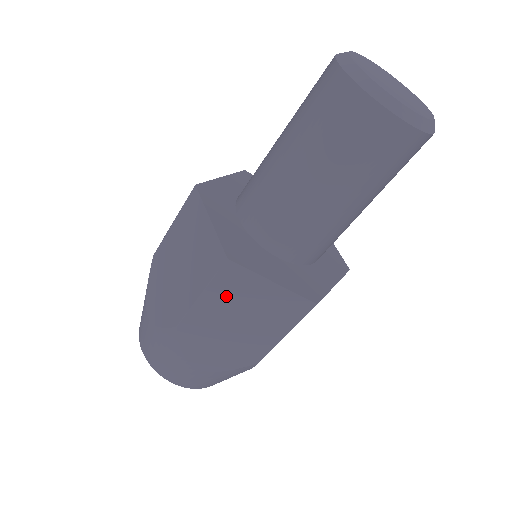
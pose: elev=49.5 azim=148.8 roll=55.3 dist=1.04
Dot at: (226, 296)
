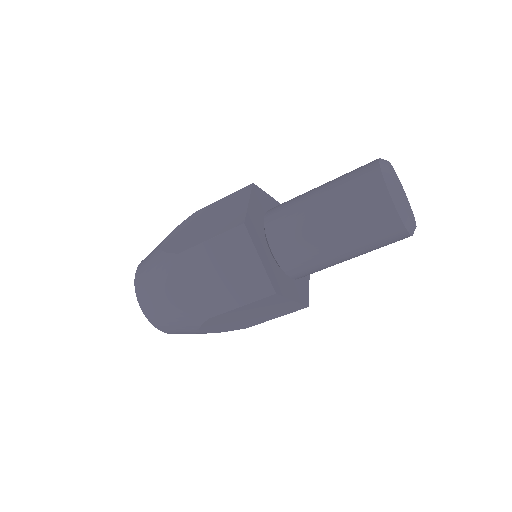
Dot at: (225, 250)
